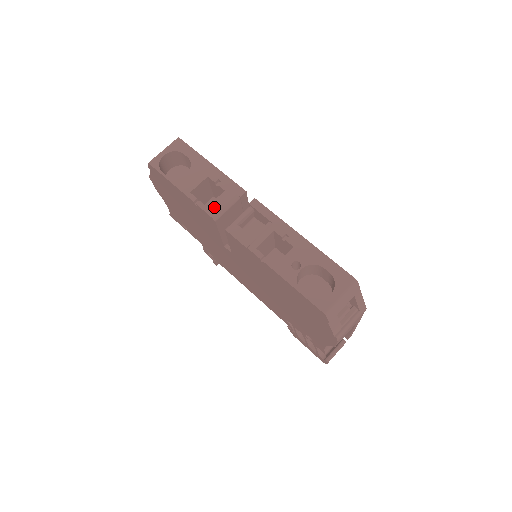
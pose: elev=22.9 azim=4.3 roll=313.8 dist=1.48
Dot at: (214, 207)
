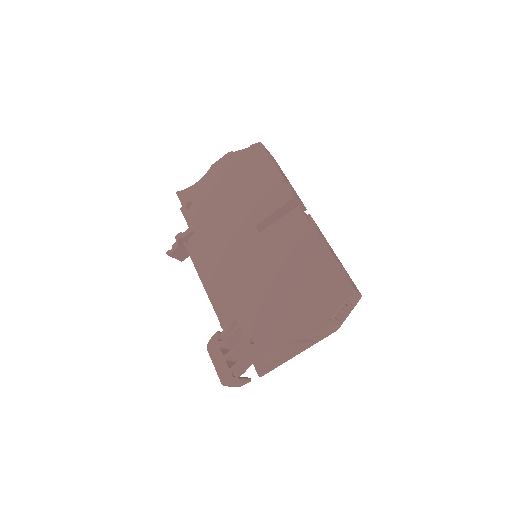
Dot at: (294, 193)
